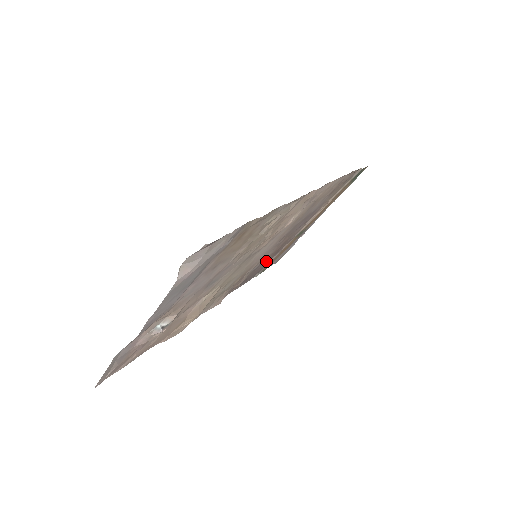
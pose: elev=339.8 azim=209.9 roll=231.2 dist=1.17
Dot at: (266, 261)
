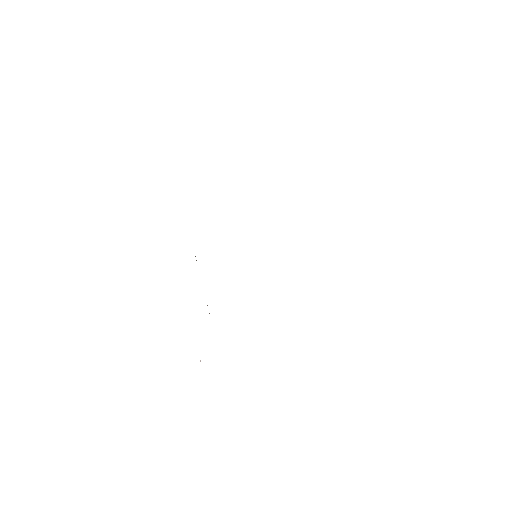
Dot at: occluded
